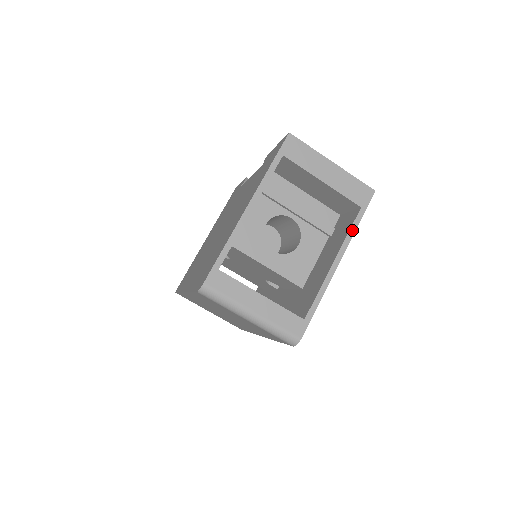
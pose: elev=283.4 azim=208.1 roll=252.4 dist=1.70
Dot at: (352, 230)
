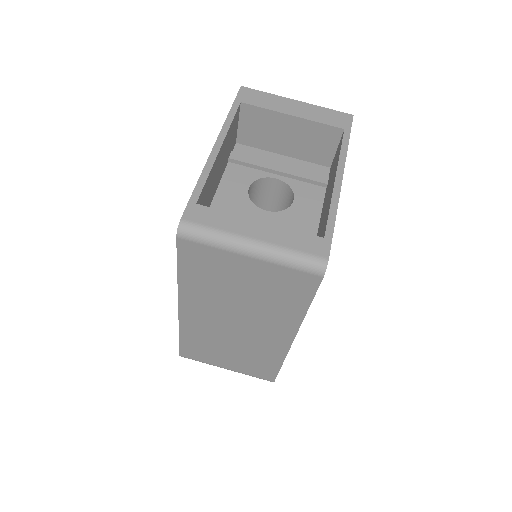
Dot at: (343, 148)
